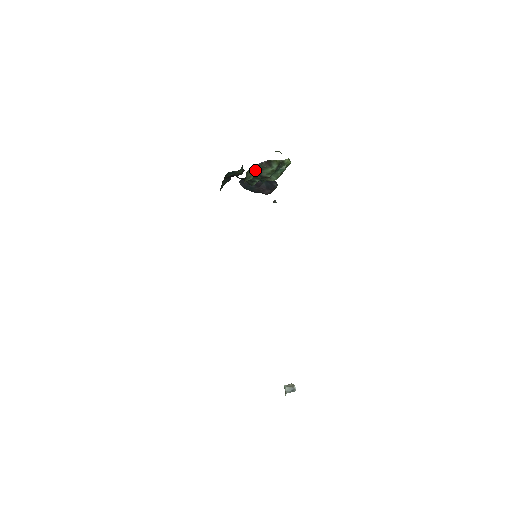
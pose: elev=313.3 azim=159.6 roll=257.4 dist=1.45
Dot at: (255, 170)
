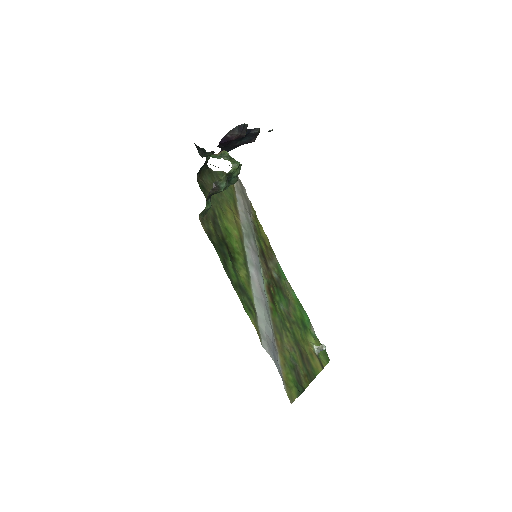
Dot at: (209, 197)
